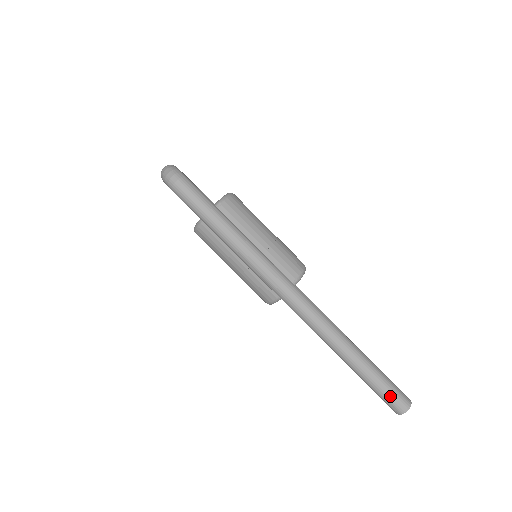
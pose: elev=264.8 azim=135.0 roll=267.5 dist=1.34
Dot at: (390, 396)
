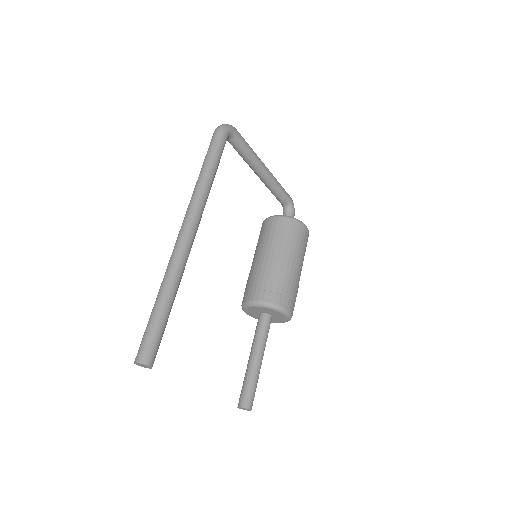
Dot at: (143, 341)
